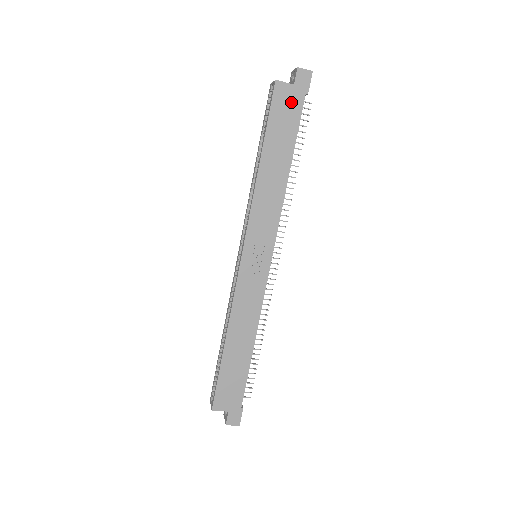
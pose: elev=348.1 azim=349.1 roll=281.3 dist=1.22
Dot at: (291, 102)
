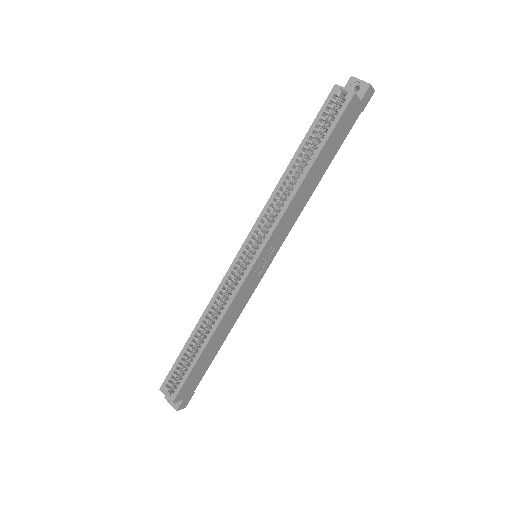
Dot at: (351, 117)
